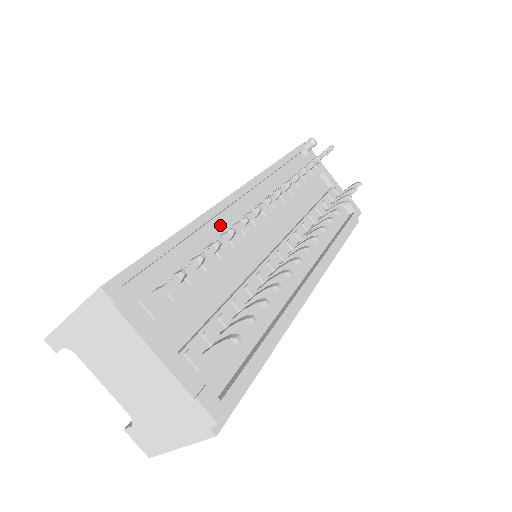
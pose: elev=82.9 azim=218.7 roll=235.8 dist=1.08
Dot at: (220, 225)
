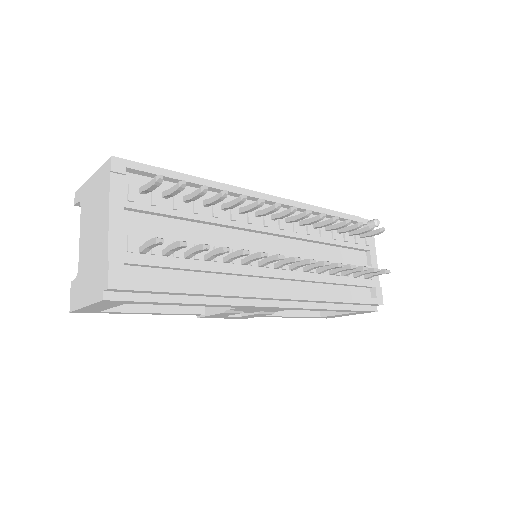
Dot at: occluded
